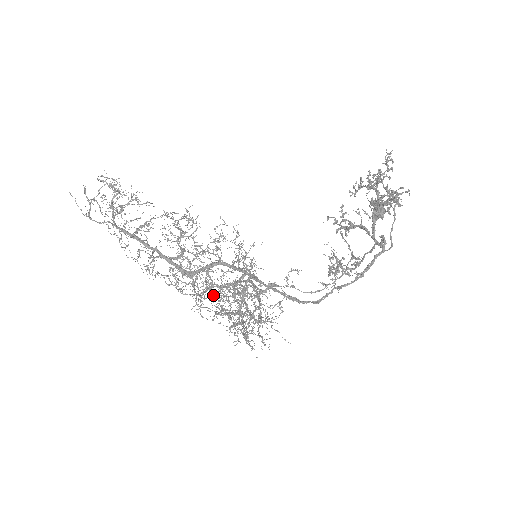
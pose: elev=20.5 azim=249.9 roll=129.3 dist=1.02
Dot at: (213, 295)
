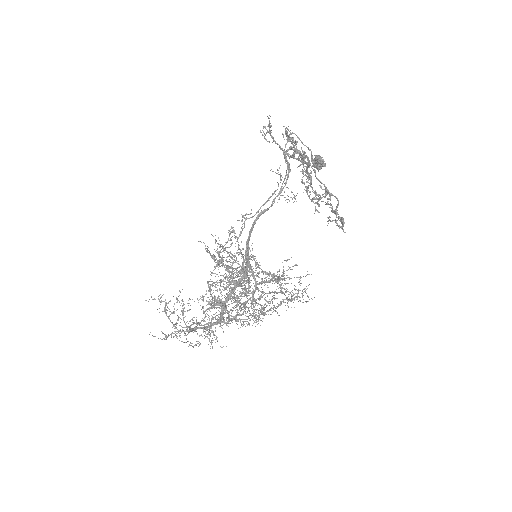
Dot at: occluded
